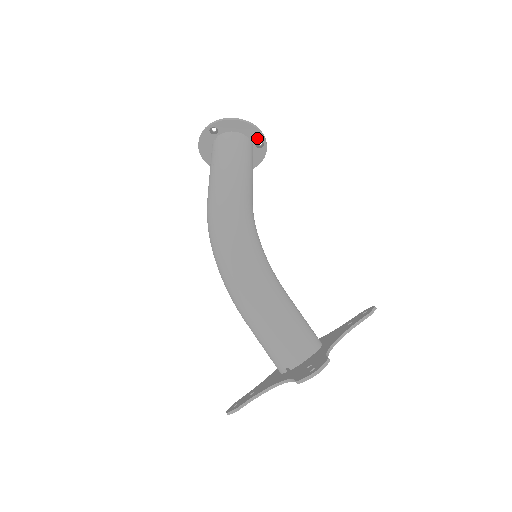
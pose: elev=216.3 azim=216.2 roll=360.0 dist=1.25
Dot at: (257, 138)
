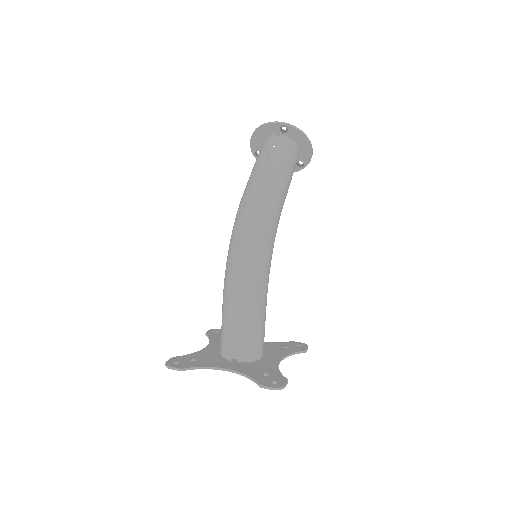
Dot at: (304, 159)
